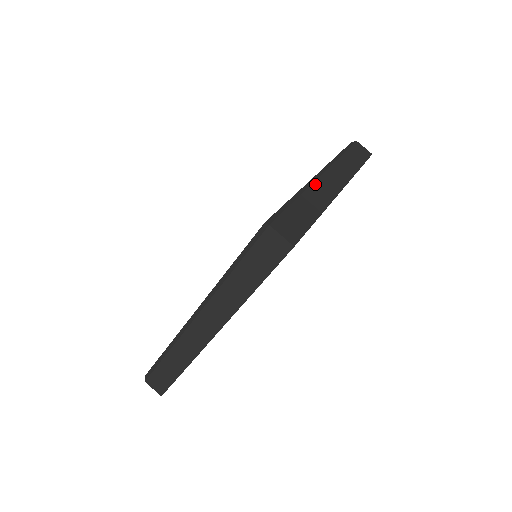
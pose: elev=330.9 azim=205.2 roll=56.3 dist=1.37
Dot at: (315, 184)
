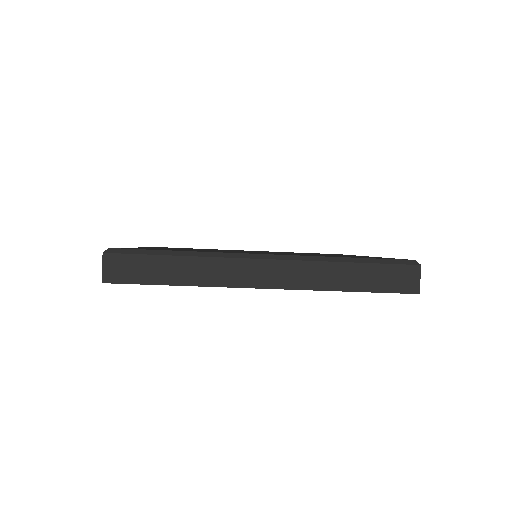
Dot at: occluded
